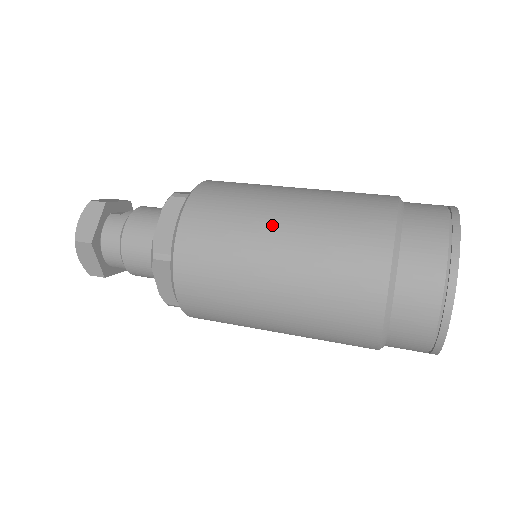
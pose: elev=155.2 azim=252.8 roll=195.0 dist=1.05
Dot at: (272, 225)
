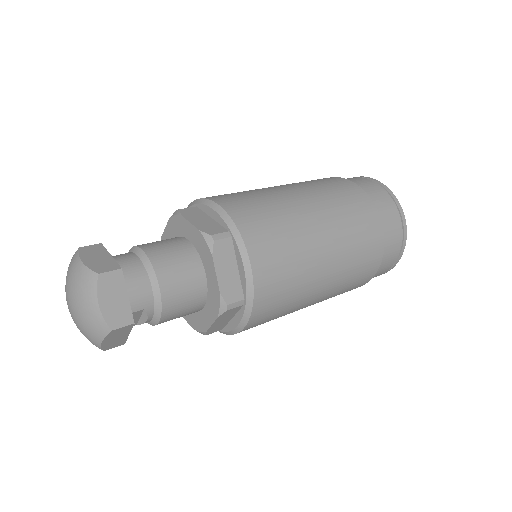
Dot at: (283, 190)
